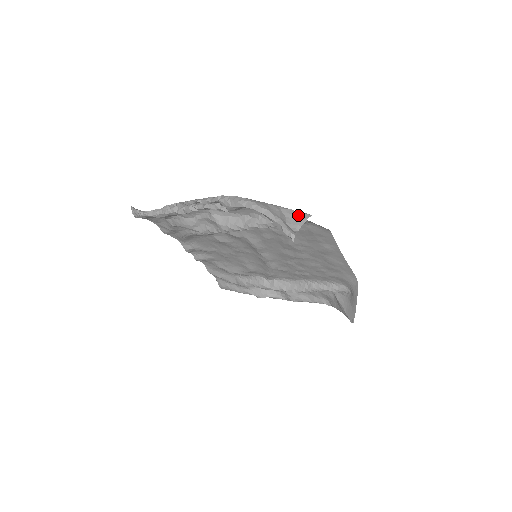
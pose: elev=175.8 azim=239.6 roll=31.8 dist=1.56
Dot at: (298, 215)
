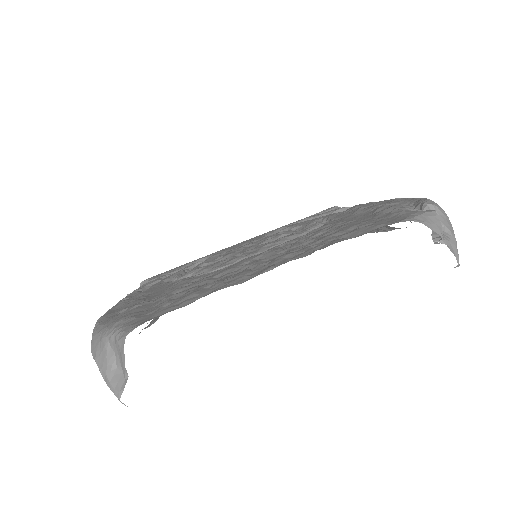
Dot at: (118, 346)
